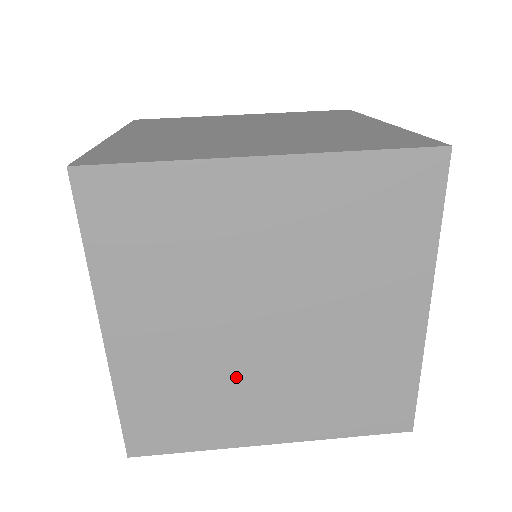
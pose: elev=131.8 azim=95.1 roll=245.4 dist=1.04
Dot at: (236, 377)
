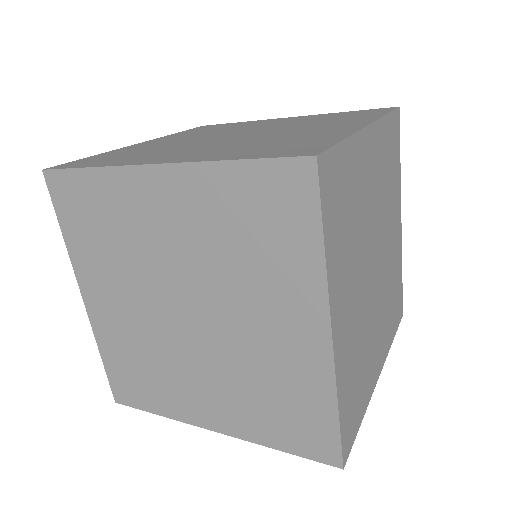
Dot at: (173, 358)
